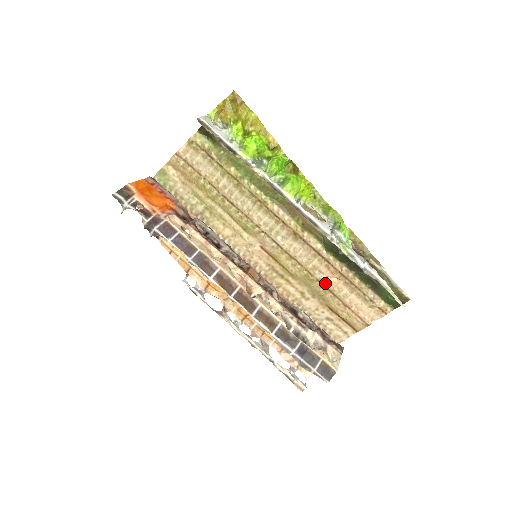
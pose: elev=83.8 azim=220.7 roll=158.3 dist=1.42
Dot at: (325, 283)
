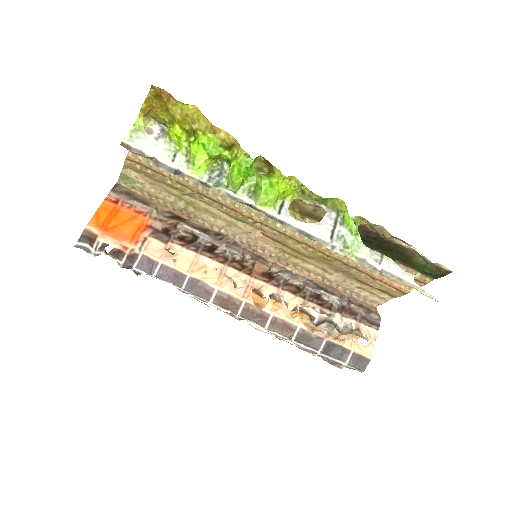
Dot at: (346, 261)
